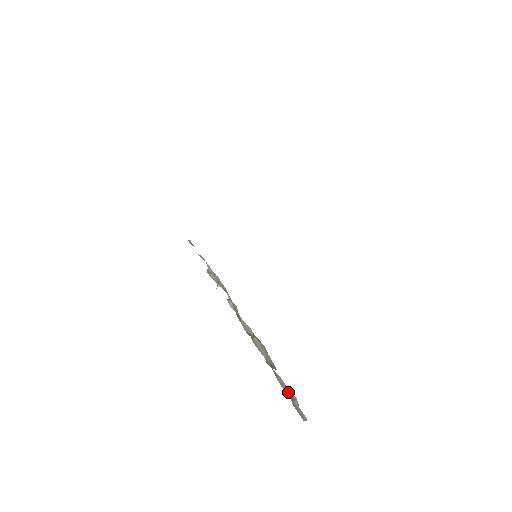
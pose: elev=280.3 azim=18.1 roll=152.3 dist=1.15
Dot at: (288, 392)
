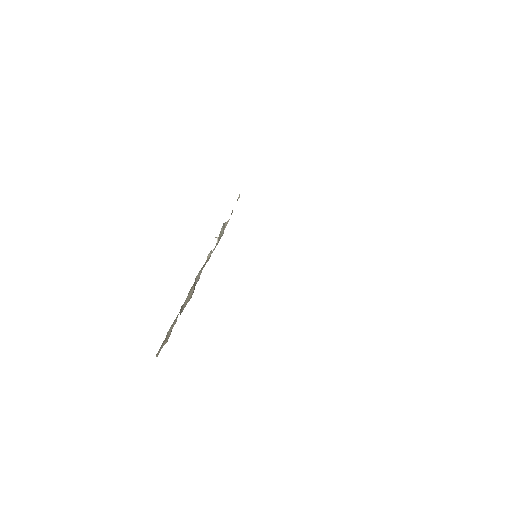
Dot at: (169, 333)
